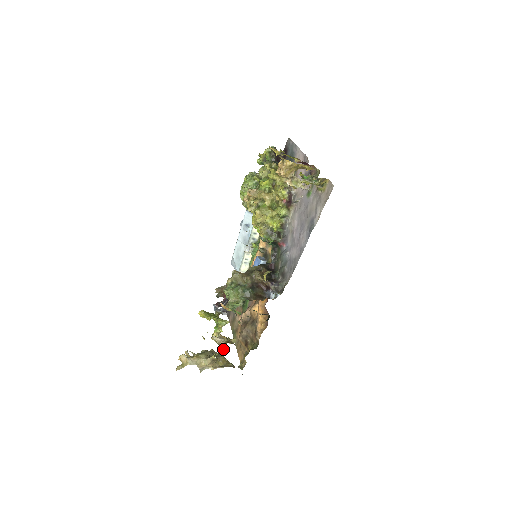
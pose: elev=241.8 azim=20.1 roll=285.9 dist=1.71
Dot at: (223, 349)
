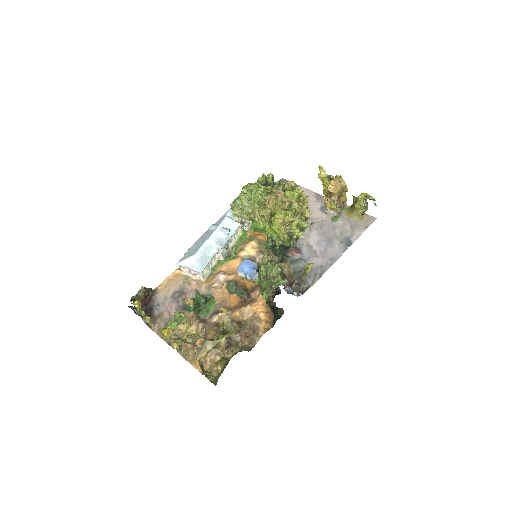
Dot at: (235, 334)
